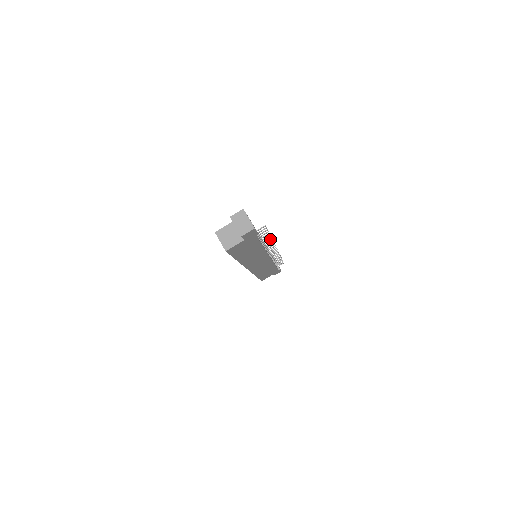
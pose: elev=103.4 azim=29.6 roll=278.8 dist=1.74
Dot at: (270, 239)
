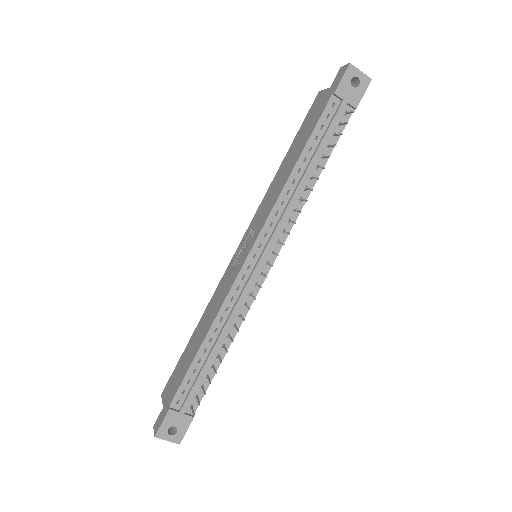
Dot at: occluded
